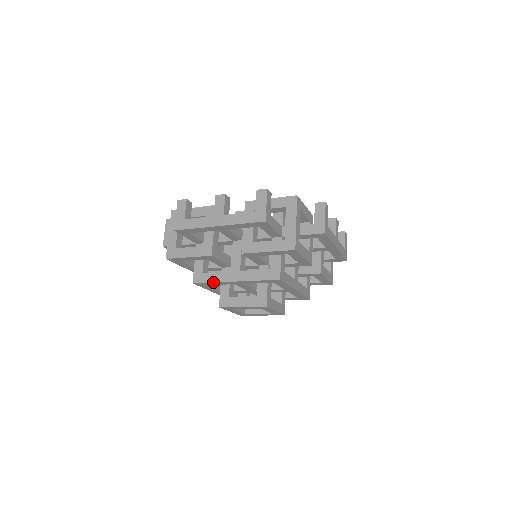
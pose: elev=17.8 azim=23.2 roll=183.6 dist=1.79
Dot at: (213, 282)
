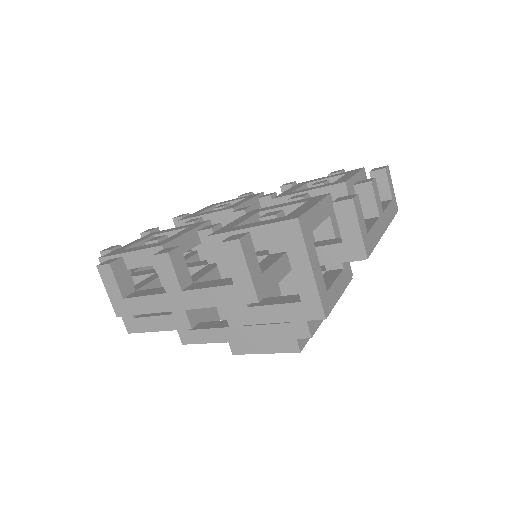
Dot at: occluded
